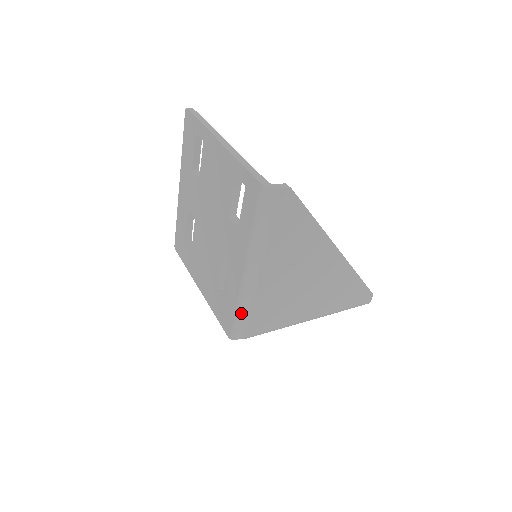
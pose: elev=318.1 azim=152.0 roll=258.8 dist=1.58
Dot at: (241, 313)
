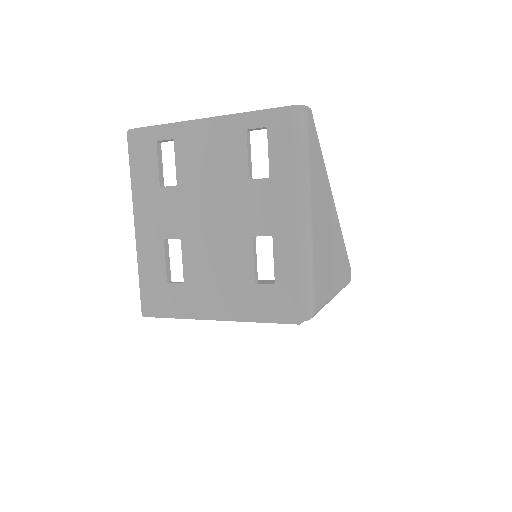
Dot at: (307, 274)
